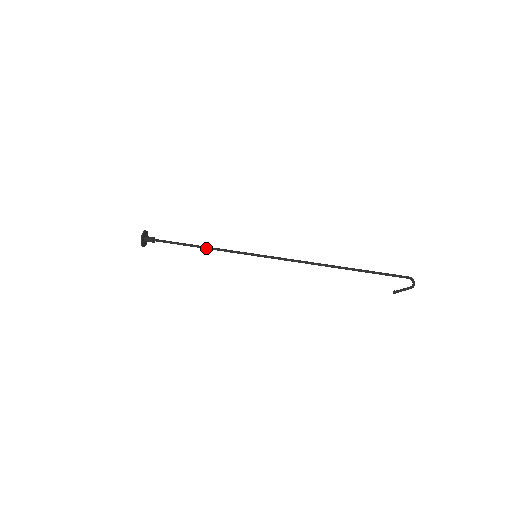
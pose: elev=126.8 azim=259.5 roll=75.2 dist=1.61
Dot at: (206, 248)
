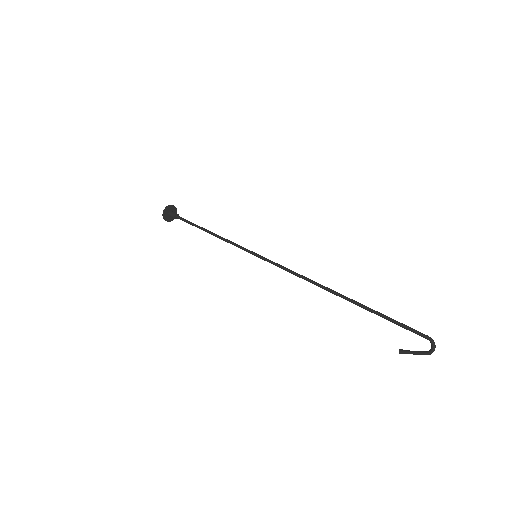
Dot at: occluded
